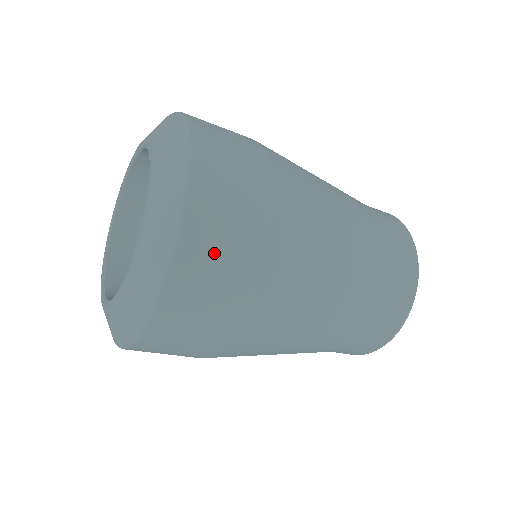
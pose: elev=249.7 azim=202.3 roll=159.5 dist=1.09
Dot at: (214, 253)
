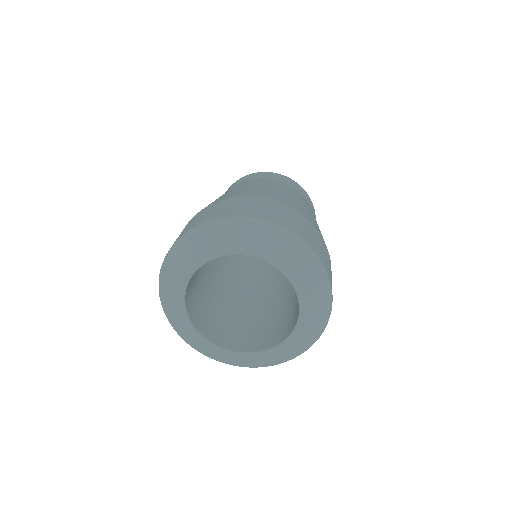
Dot at: occluded
